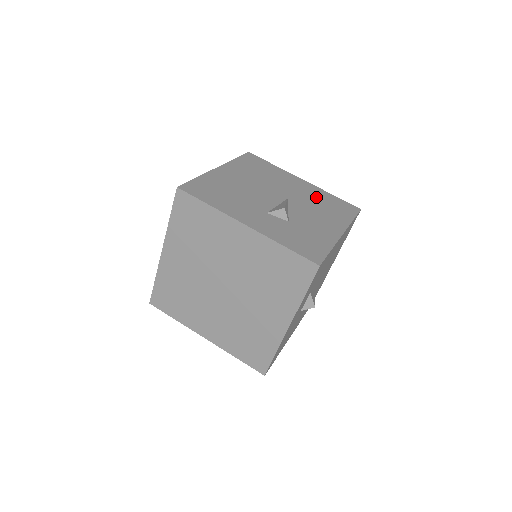
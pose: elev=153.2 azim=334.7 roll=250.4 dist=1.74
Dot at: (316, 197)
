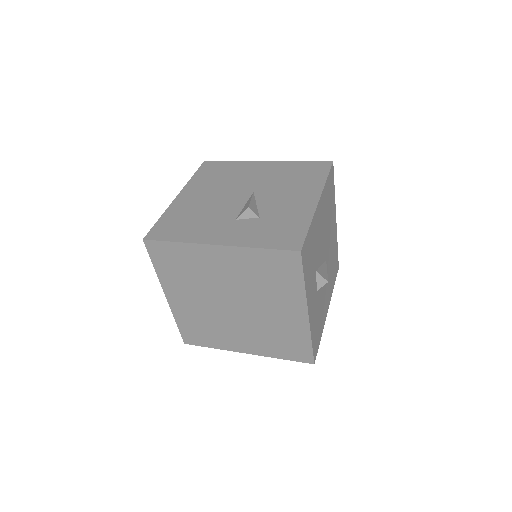
Dot at: (283, 174)
